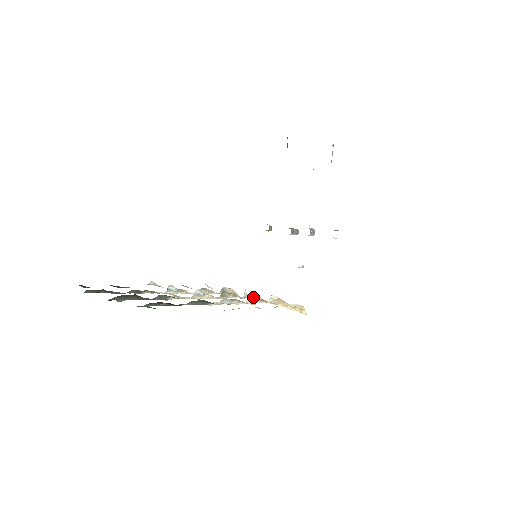
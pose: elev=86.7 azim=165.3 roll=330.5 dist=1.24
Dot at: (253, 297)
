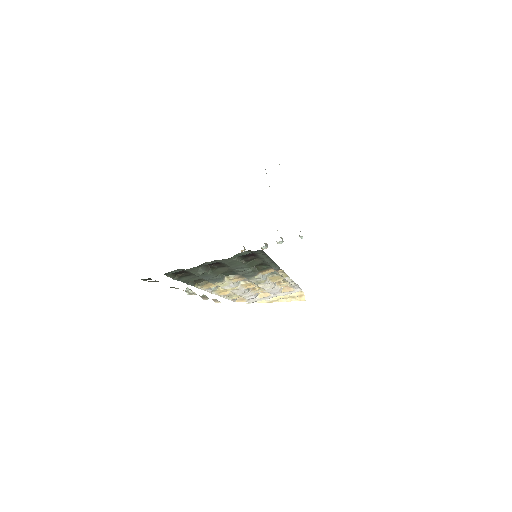
Dot at: occluded
